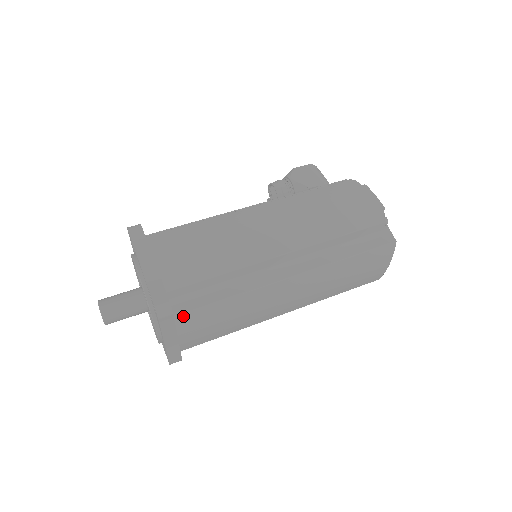
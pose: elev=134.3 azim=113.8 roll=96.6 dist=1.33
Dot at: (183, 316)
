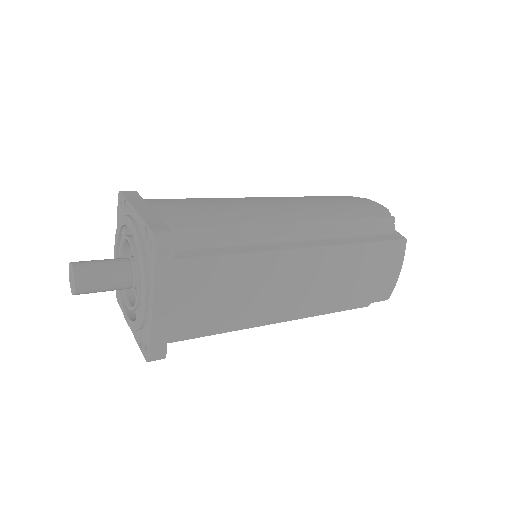
Dot at: (183, 264)
